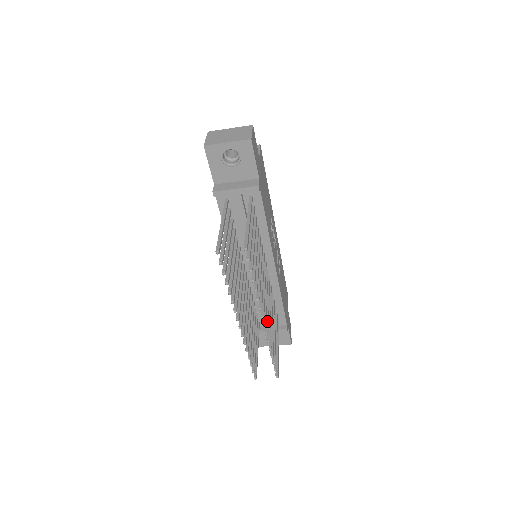
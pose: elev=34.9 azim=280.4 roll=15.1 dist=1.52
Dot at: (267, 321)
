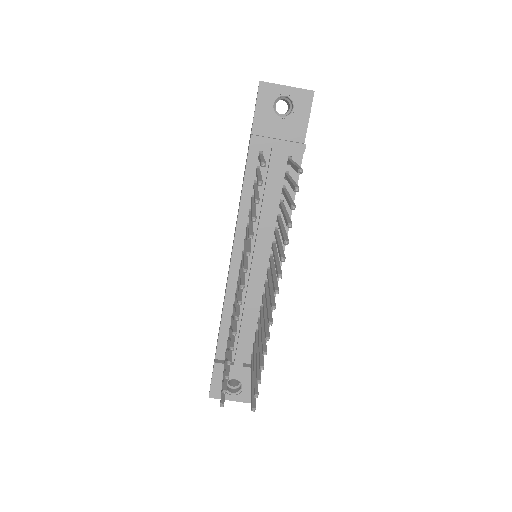
Dot at: (271, 312)
